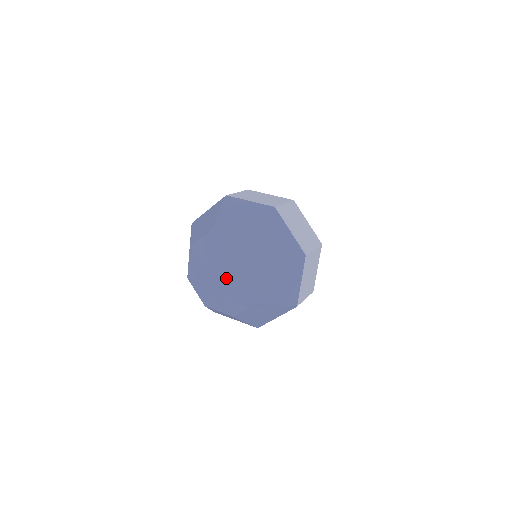
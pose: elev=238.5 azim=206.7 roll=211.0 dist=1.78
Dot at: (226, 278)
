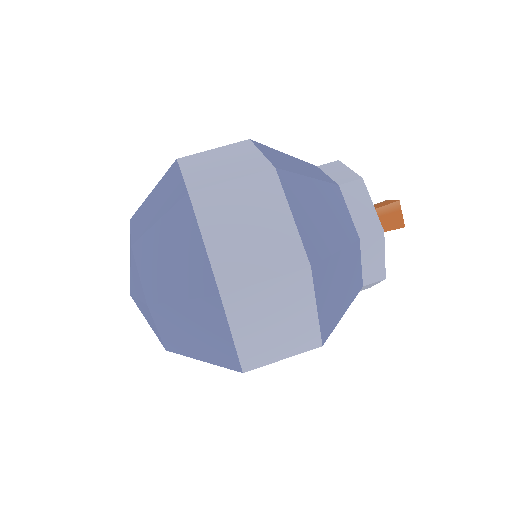
Dot at: (131, 287)
